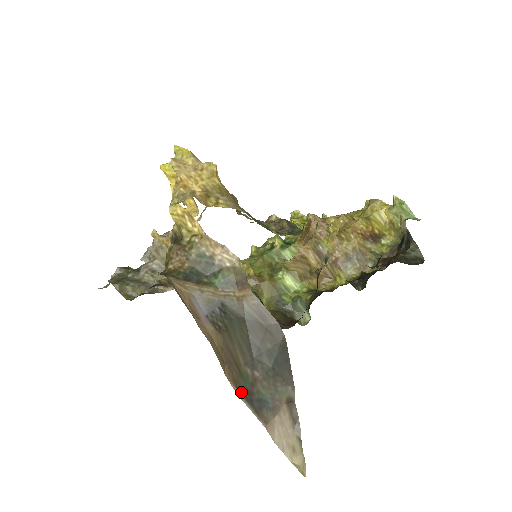
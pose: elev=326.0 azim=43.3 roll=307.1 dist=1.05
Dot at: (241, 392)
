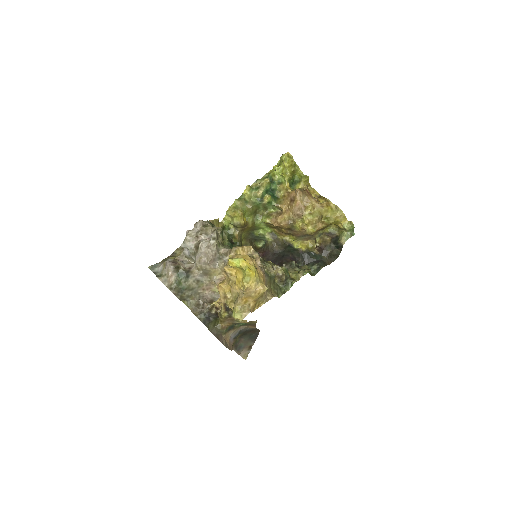
Dot at: (234, 348)
